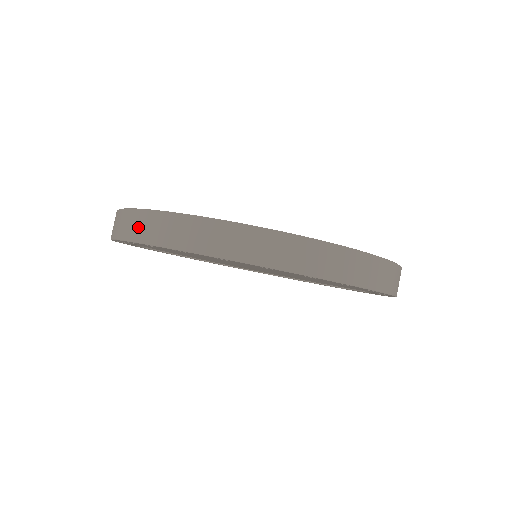
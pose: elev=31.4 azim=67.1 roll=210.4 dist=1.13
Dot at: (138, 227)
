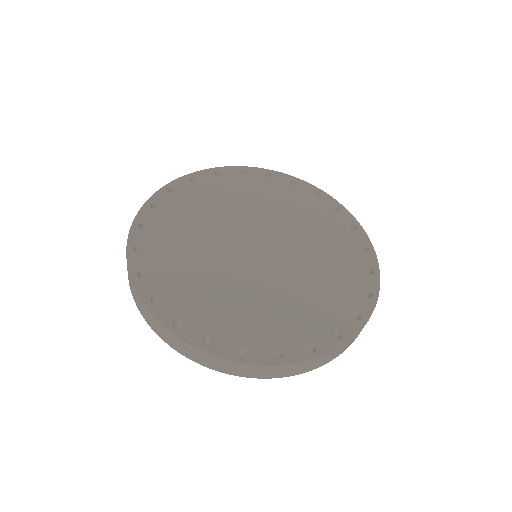
Dot at: (142, 311)
